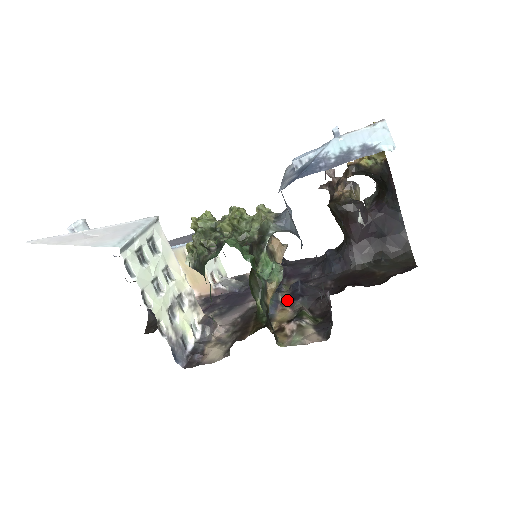
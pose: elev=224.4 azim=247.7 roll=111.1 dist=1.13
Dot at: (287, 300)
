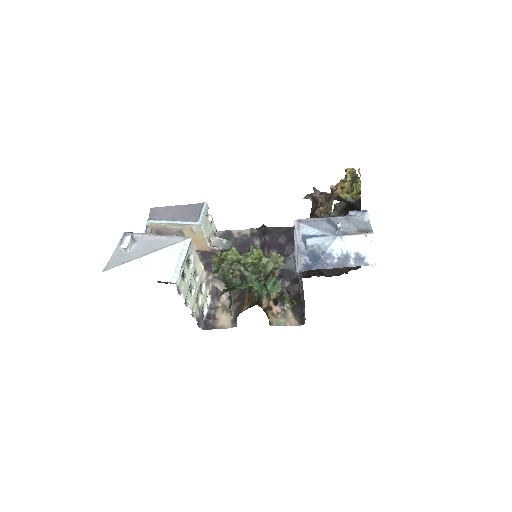
Dot at: occluded
